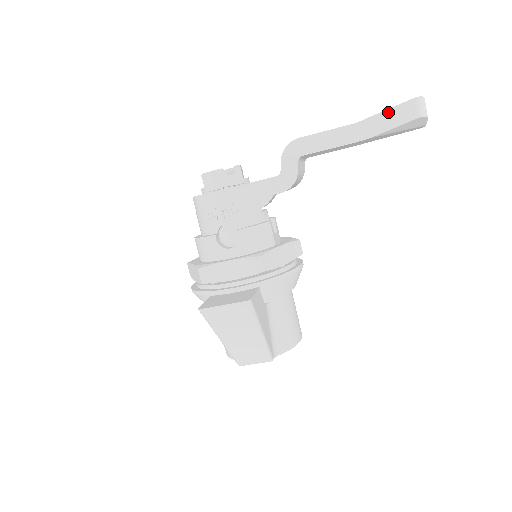
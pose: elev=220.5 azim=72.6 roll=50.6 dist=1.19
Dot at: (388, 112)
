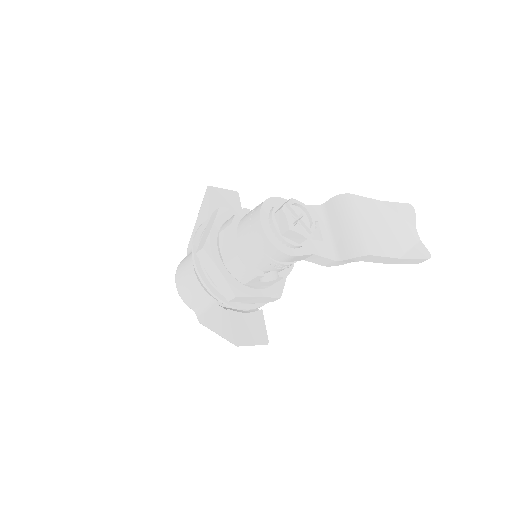
Dot at: (415, 260)
